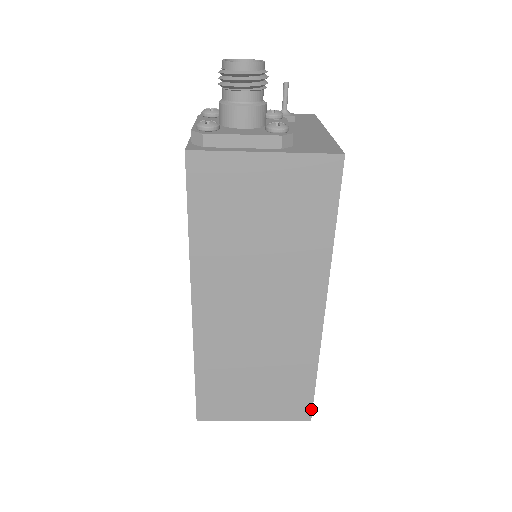
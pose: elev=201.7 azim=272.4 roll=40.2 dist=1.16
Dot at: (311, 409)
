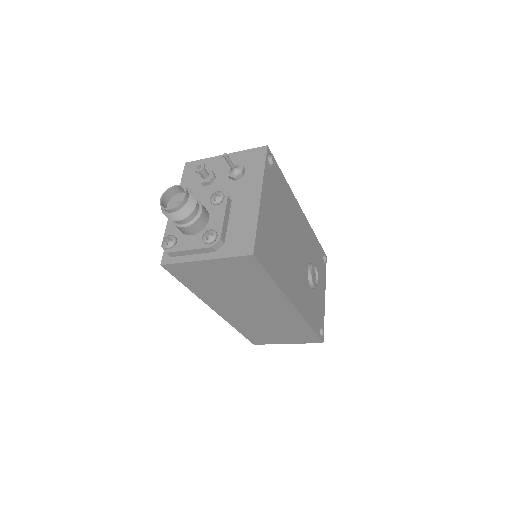
Dot at: (319, 339)
